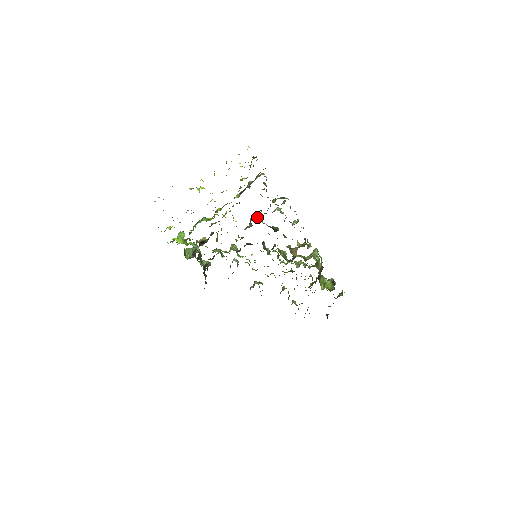
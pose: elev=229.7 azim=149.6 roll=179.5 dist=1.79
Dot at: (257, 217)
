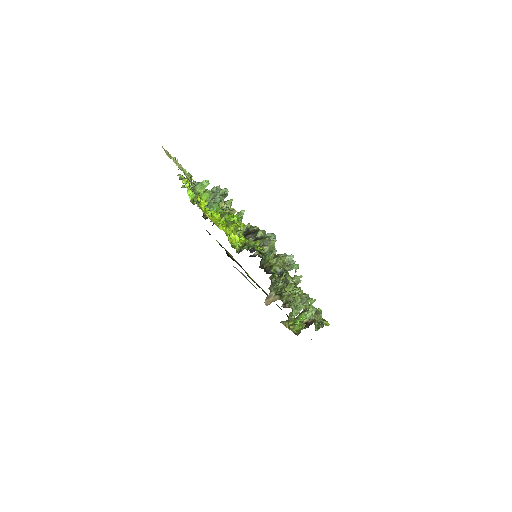
Dot at: occluded
